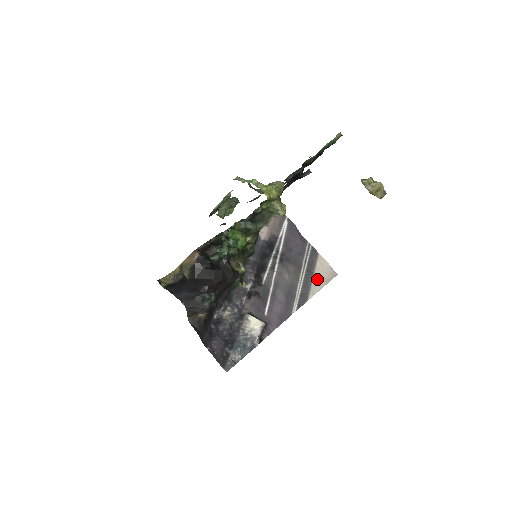
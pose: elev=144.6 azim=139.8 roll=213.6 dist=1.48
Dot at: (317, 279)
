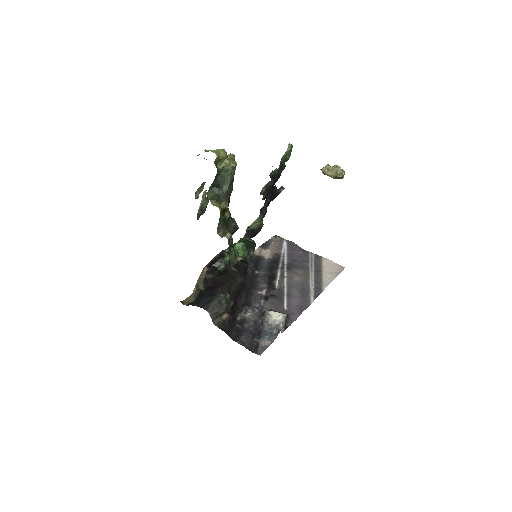
Dot at: (326, 275)
